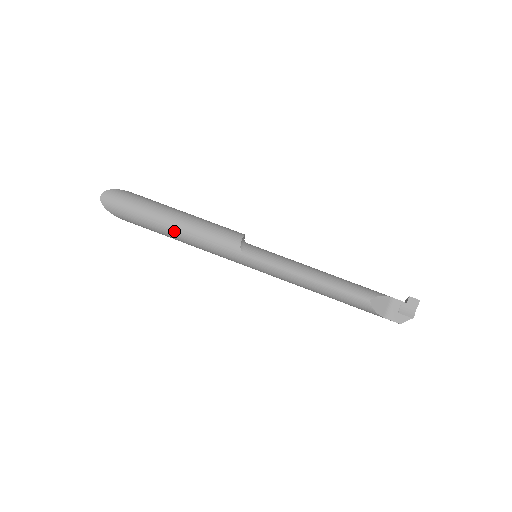
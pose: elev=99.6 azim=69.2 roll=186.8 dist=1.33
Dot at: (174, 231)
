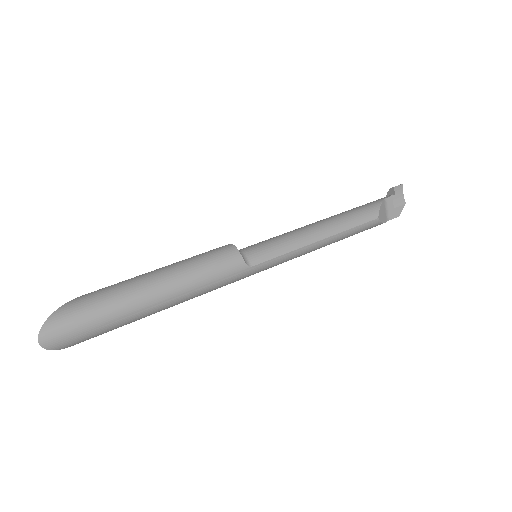
Dot at: (164, 305)
